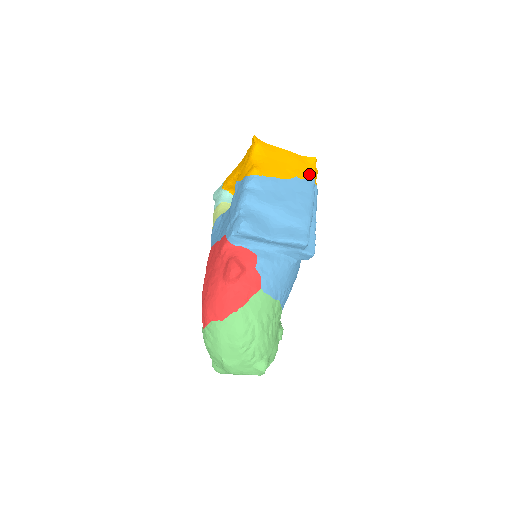
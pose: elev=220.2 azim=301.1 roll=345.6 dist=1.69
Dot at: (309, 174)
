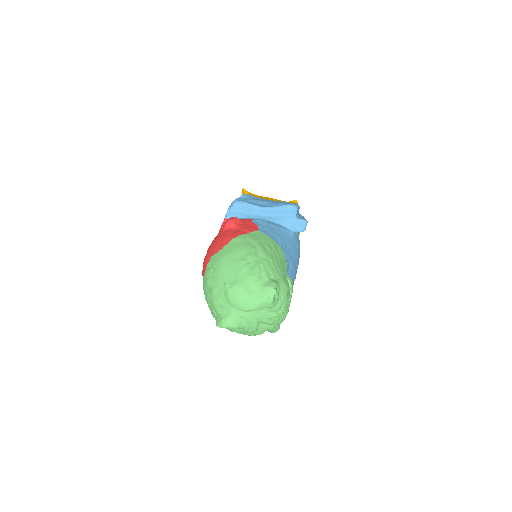
Dot at: occluded
